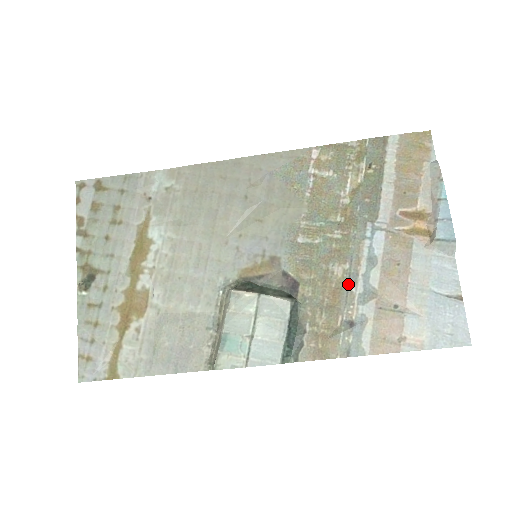
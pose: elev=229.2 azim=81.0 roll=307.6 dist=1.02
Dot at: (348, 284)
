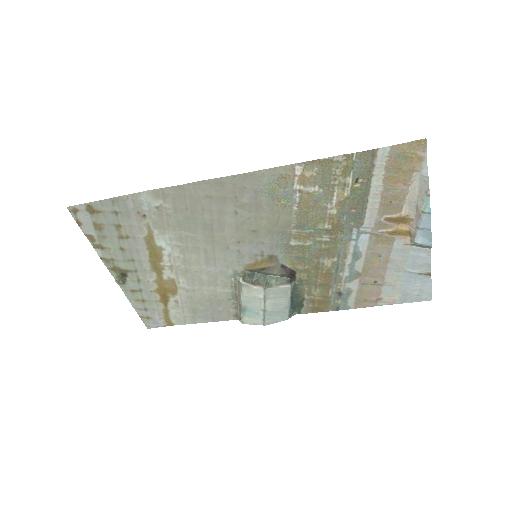
Dot at: (336, 271)
